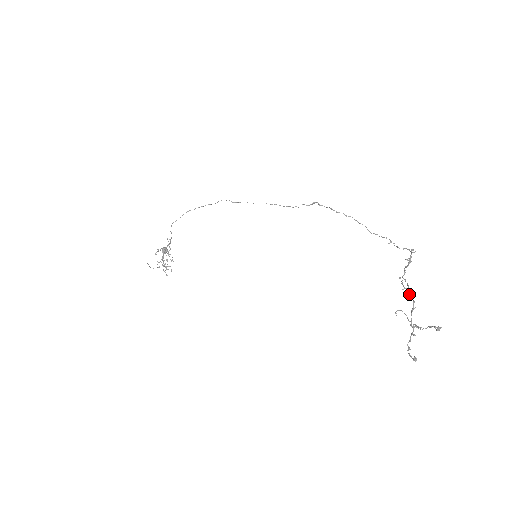
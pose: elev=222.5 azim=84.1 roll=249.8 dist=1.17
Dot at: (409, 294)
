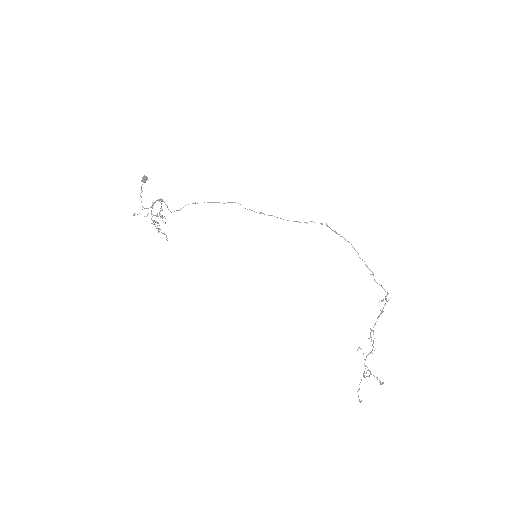
Dot at: (372, 345)
